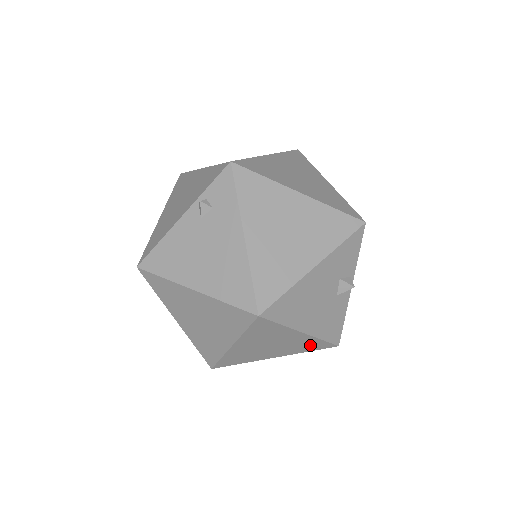
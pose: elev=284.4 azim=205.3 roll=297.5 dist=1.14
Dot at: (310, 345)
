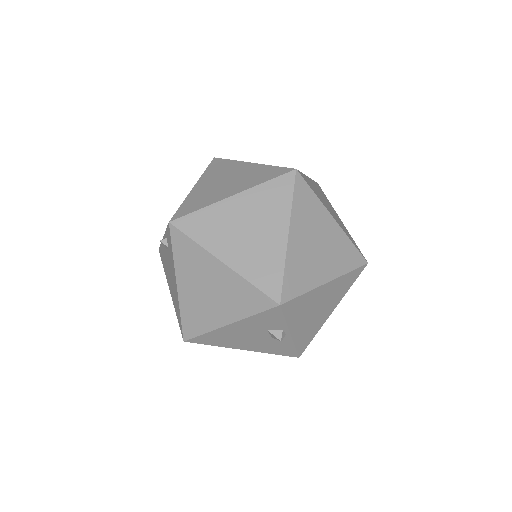
Dot at: occluded
